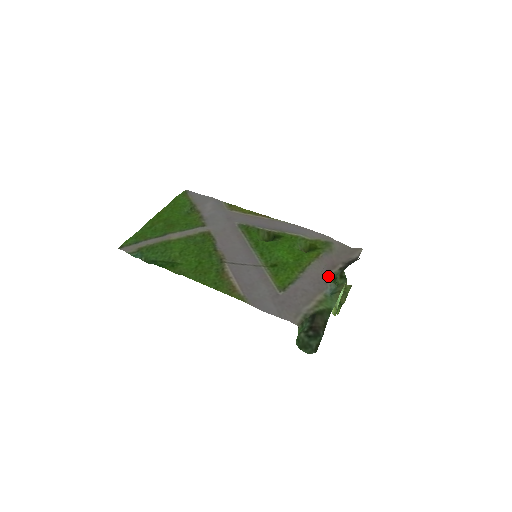
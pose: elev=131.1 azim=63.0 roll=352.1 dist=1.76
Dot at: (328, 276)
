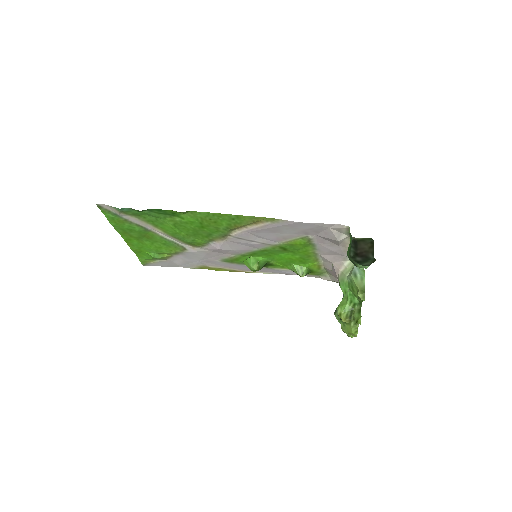
Dot at: (338, 278)
